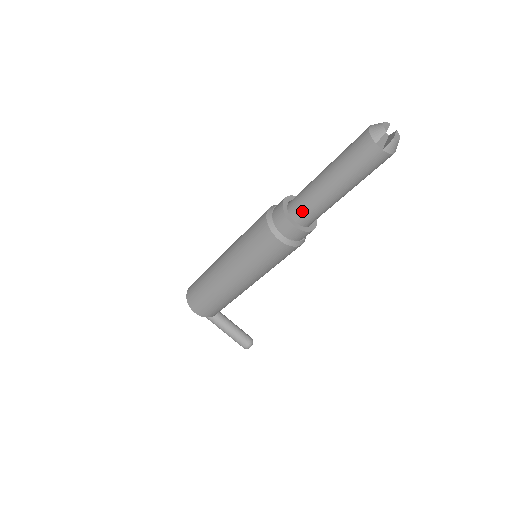
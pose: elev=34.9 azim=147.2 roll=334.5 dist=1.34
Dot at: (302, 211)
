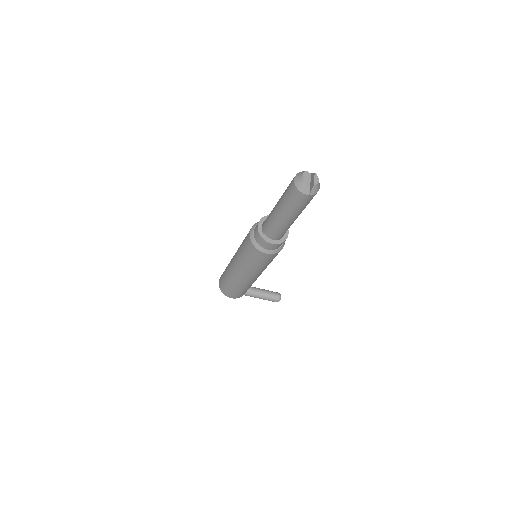
Dot at: (274, 234)
